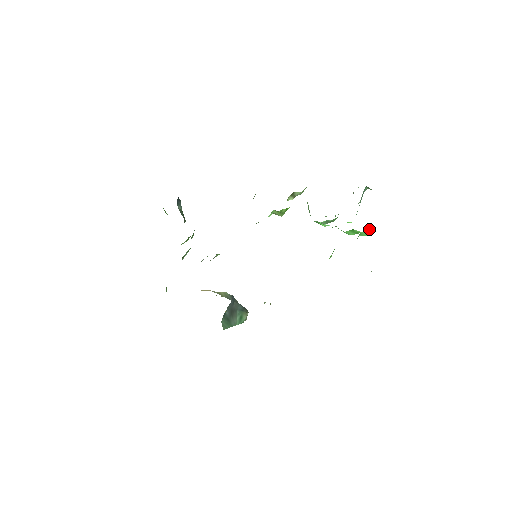
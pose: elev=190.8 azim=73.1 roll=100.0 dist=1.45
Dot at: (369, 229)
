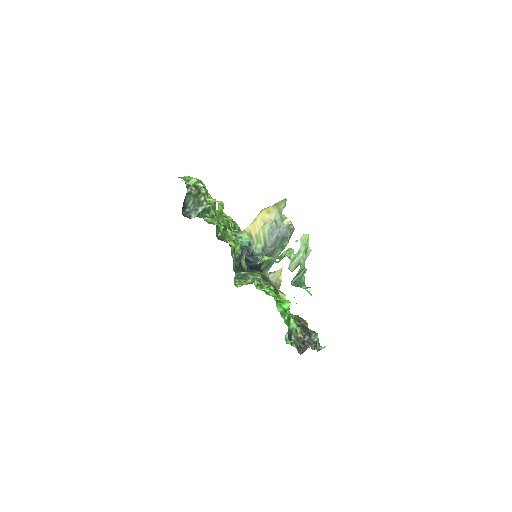
Dot at: occluded
